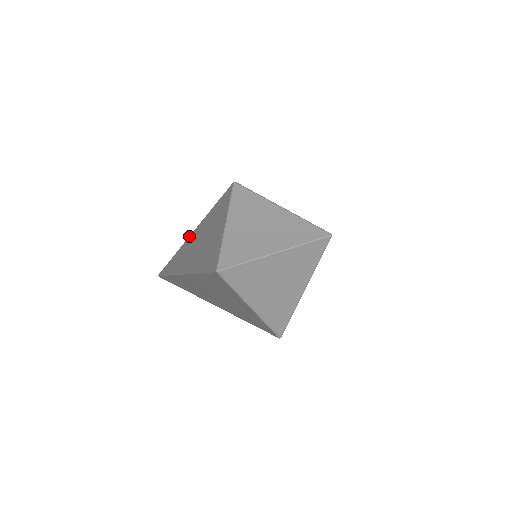
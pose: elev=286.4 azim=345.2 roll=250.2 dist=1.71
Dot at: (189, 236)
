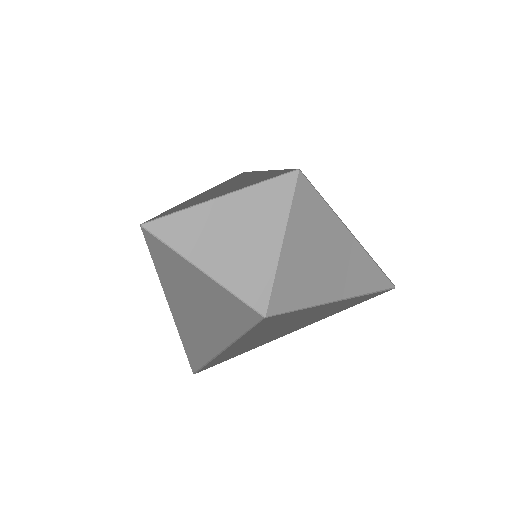
Dot at: (173, 207)
